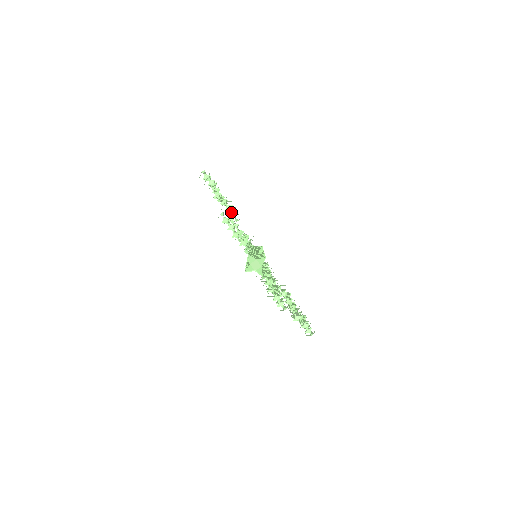
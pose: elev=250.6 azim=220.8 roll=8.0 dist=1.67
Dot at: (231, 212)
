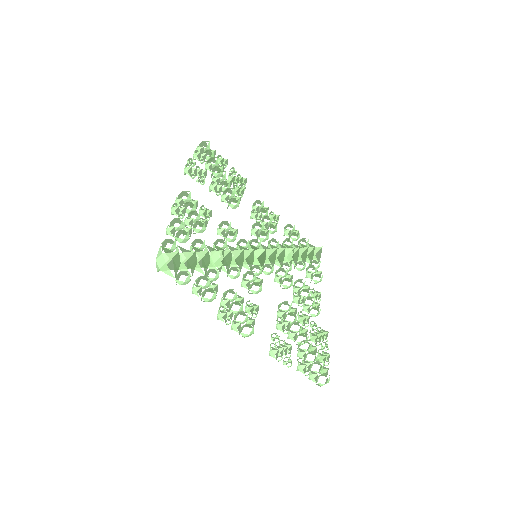
Dot at: (217, 194)
